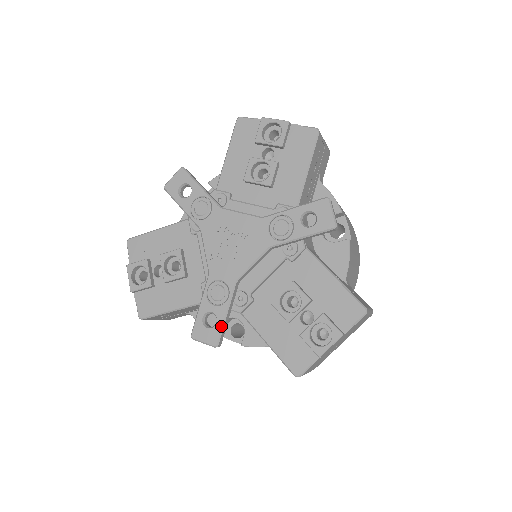
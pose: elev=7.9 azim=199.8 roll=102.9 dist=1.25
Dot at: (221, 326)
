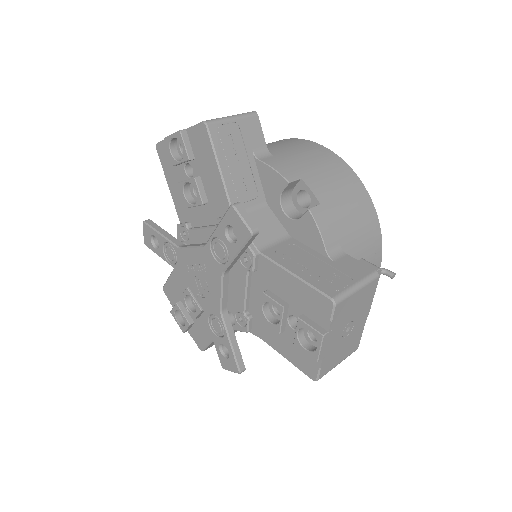
Dot at: (233, 355)
